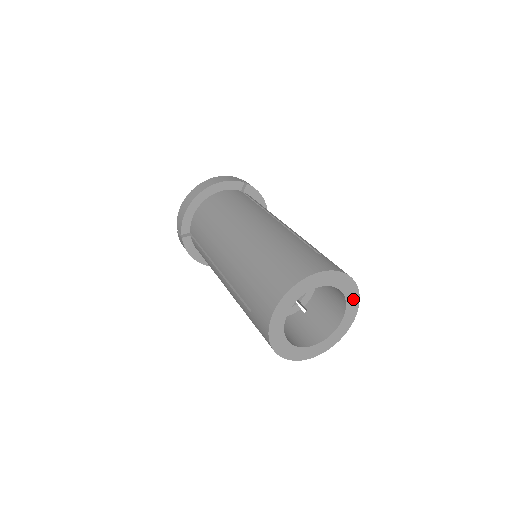
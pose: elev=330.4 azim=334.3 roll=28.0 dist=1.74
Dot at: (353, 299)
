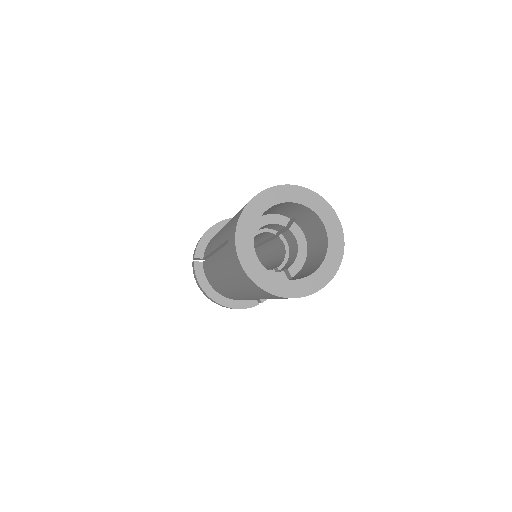
Dot at: (336, 237)
